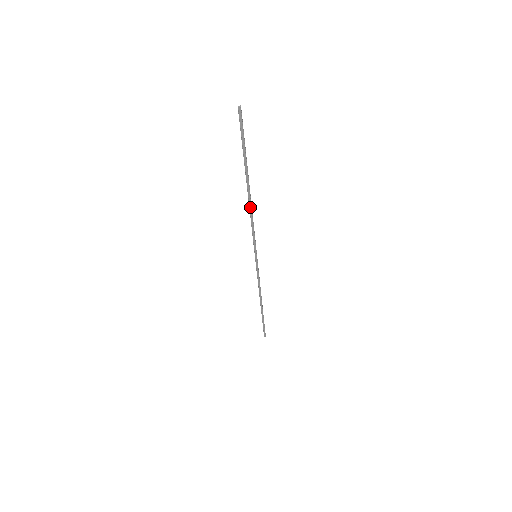
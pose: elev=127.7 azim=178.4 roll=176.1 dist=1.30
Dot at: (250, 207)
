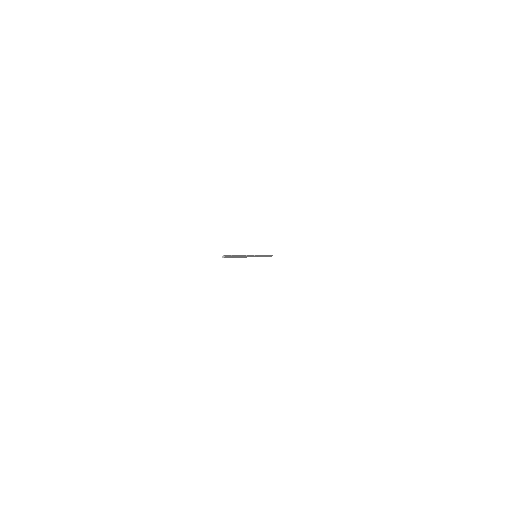
Dot at: occluded
